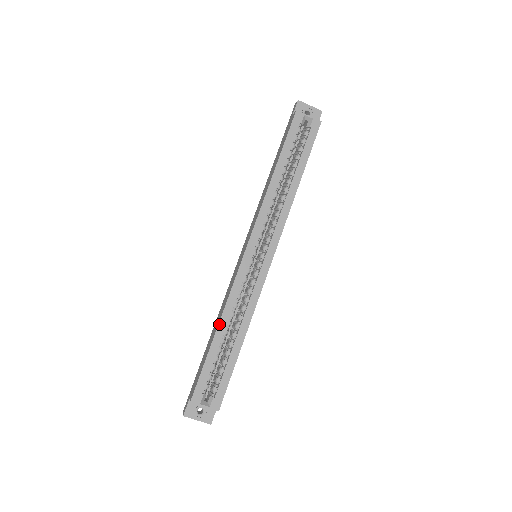
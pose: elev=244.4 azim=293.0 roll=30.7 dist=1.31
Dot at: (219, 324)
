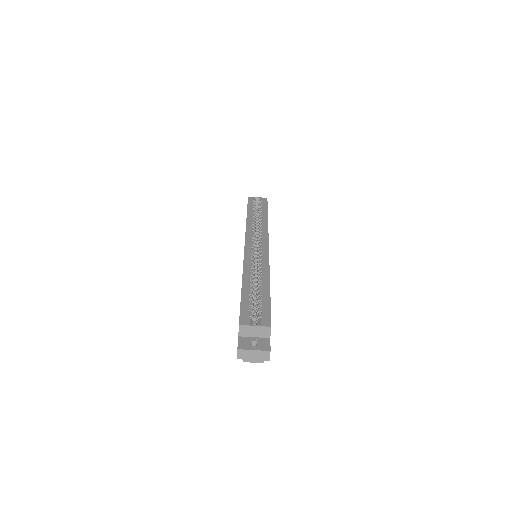
Dot at: (243, 279)
